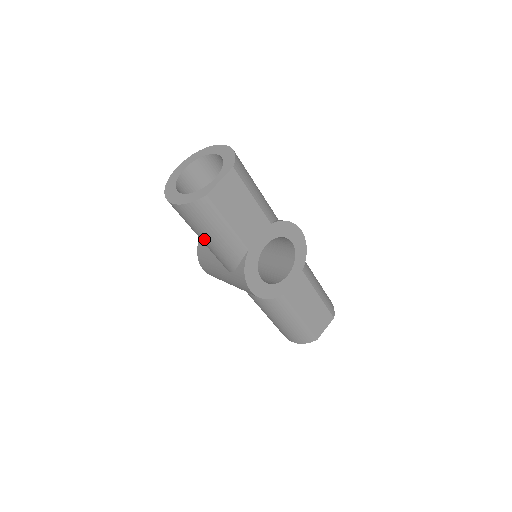
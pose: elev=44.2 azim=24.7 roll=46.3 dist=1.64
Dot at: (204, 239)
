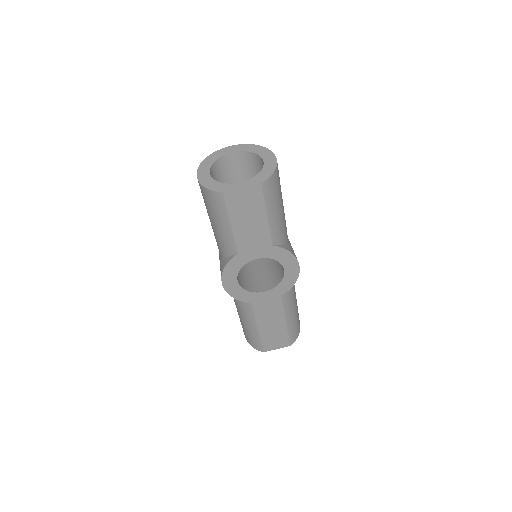
Dot at: (210, 220)
